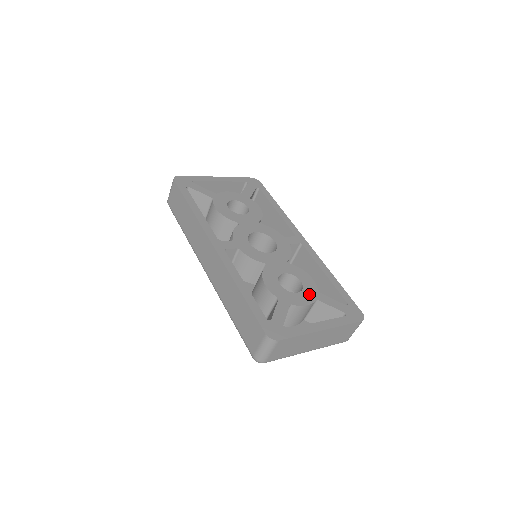
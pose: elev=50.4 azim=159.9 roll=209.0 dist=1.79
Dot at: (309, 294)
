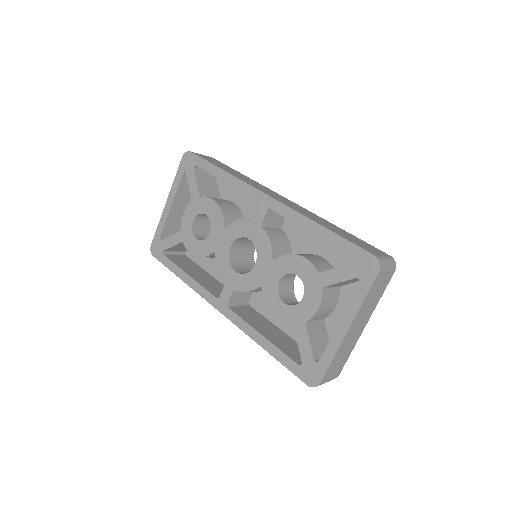
Dot at: (312, 288)
